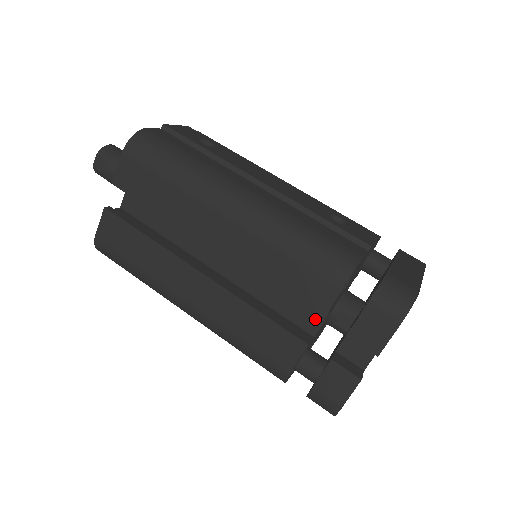
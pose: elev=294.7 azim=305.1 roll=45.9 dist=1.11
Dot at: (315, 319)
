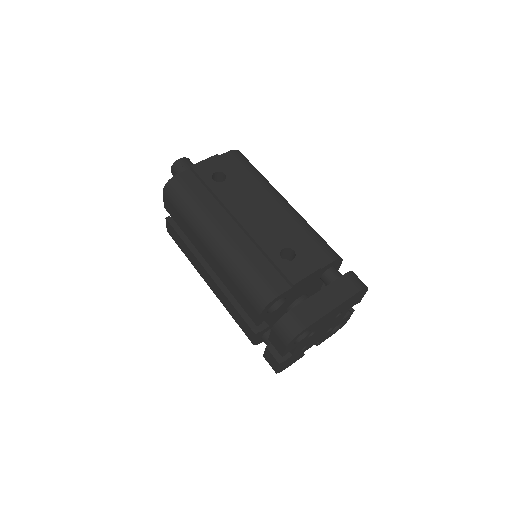
Dot at: occluded
